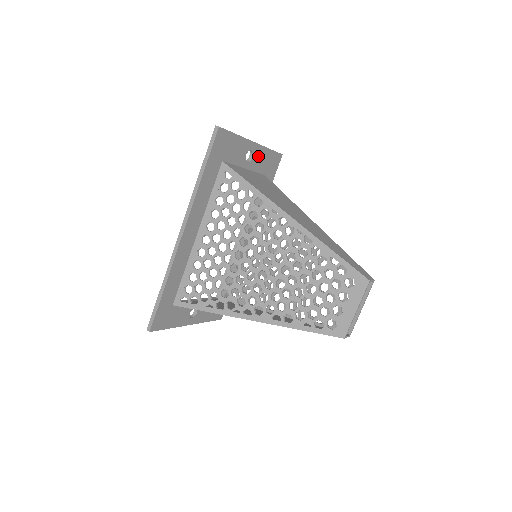
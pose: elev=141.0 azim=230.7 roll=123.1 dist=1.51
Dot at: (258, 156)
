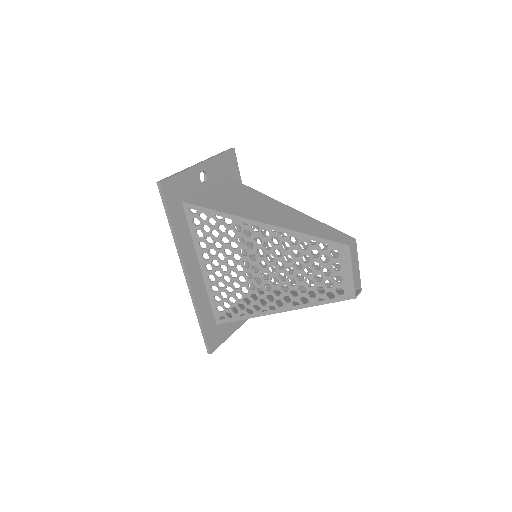
Dot at: (212, 169)
